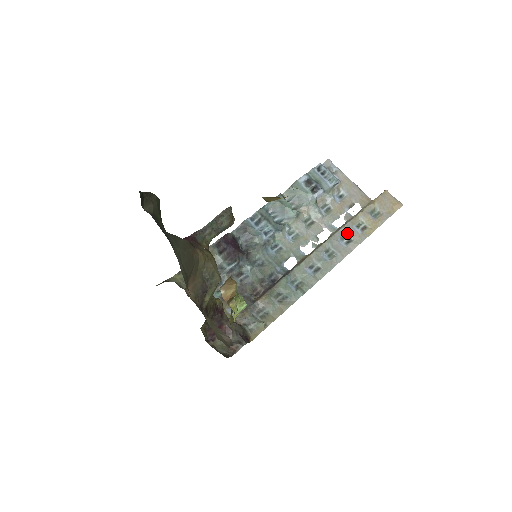
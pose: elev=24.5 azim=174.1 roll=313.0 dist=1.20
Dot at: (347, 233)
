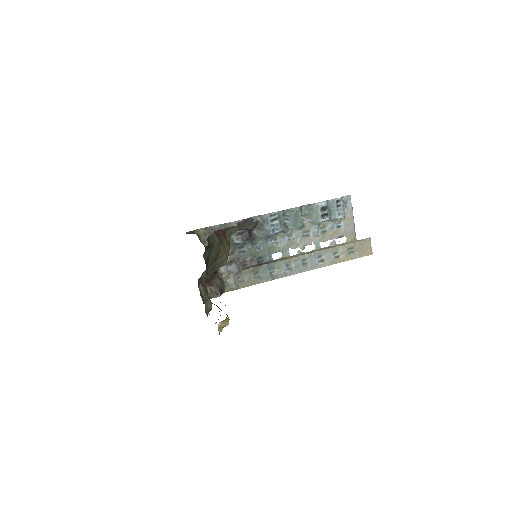
Dot at: (324, 255)
